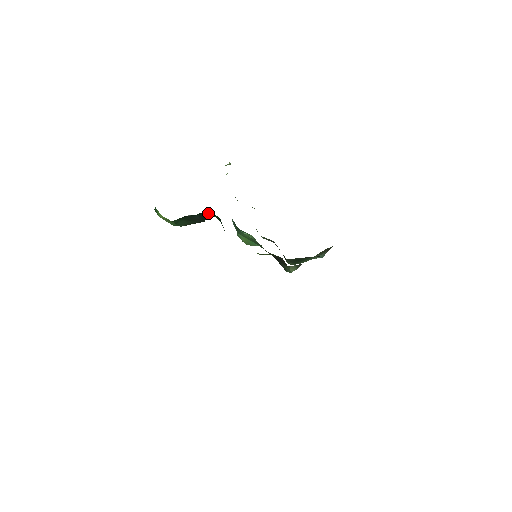
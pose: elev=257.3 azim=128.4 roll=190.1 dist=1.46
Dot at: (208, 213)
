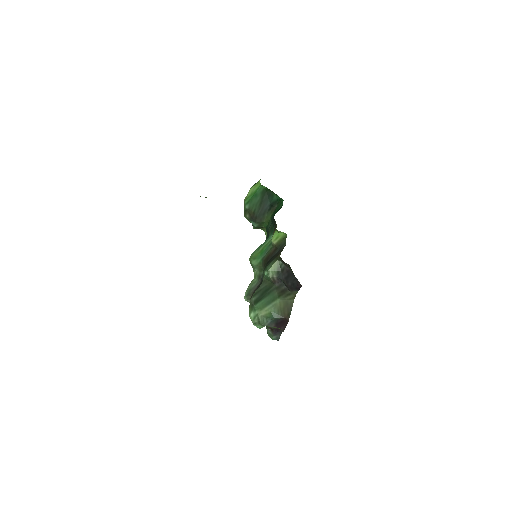
Dot at: (276, 206)
